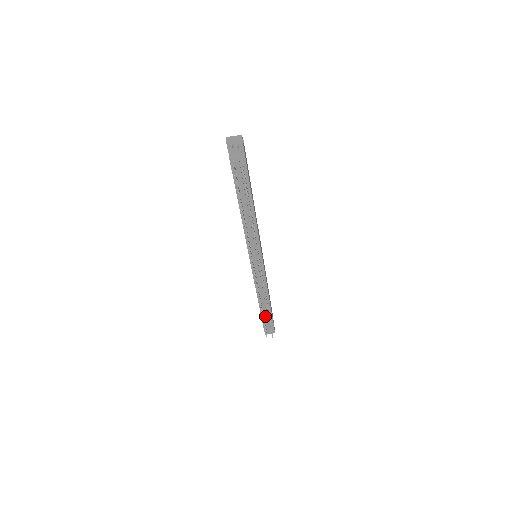
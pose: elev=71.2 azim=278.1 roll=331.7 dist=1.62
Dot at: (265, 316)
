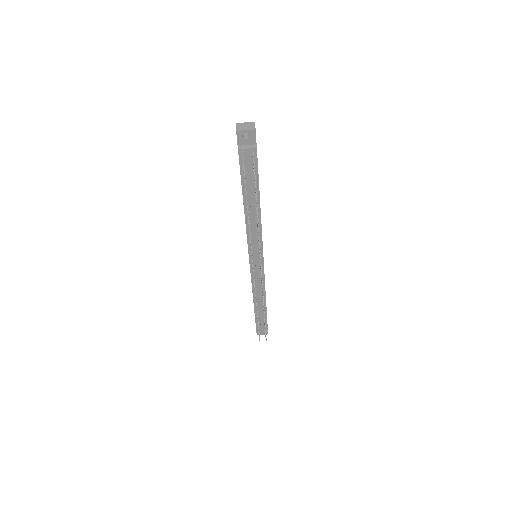
Dot at: (259, 318)
